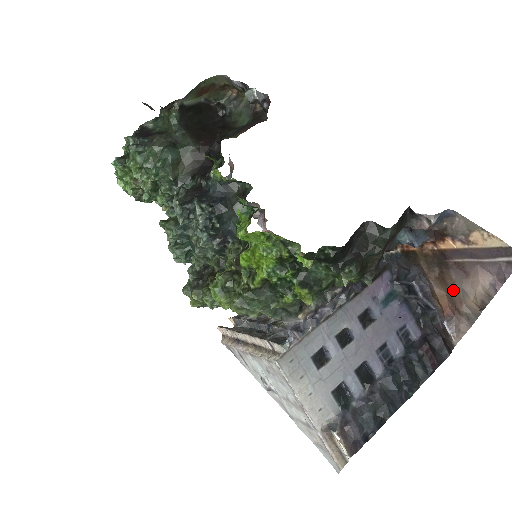
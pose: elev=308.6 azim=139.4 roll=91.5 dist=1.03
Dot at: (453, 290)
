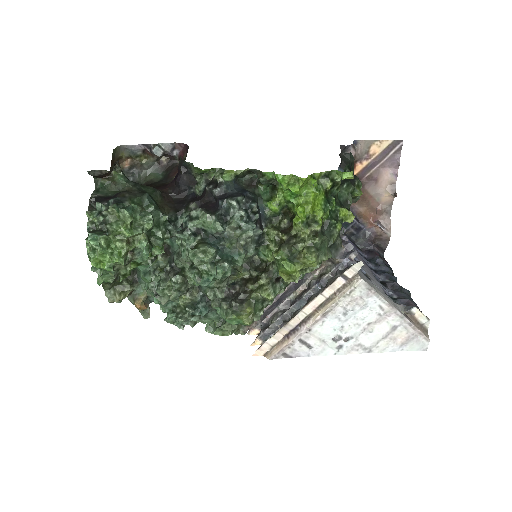
Dot at: (371, 200)
